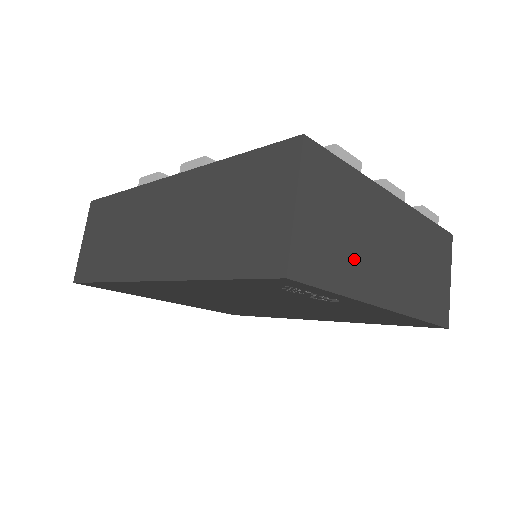
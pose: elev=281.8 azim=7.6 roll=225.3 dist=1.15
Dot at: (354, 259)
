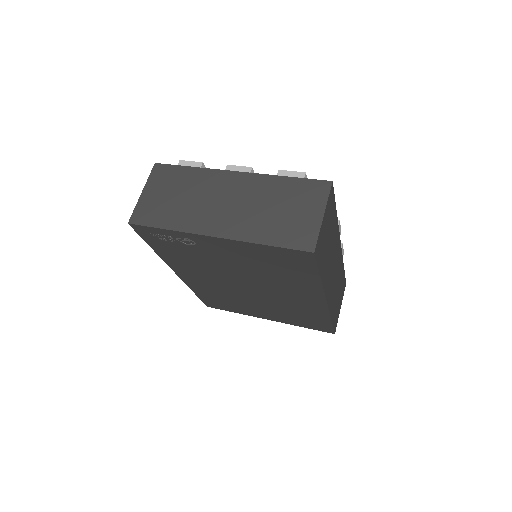
Dot at: (184, 211)
